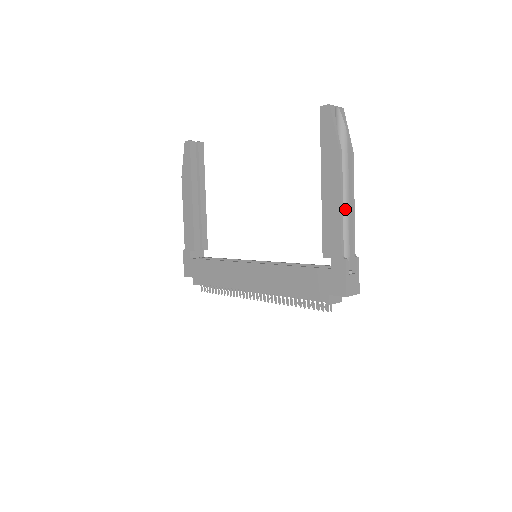
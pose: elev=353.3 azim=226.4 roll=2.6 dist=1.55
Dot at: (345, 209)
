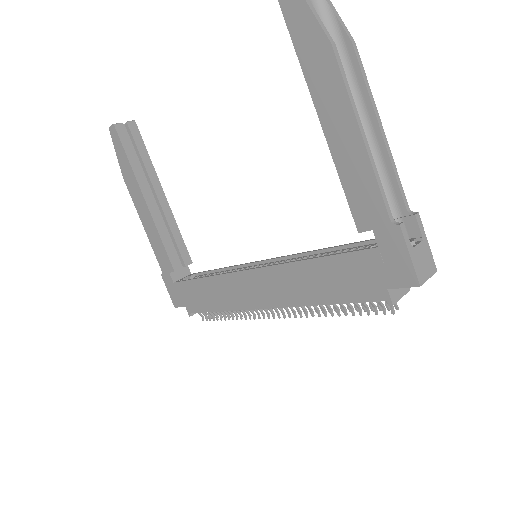
Dot at: (370, 141)
